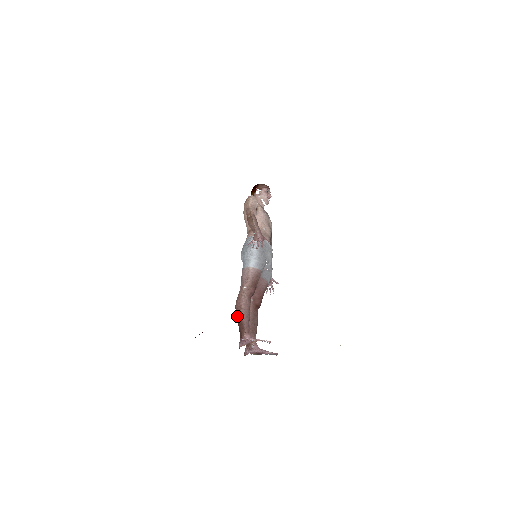
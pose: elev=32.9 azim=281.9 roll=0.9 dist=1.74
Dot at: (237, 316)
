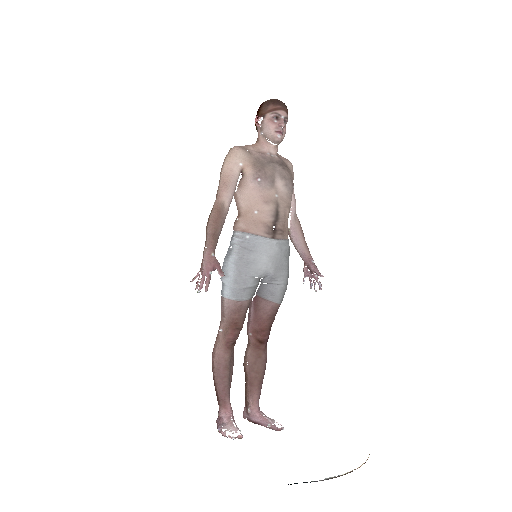
Dot at: (213, 375)
